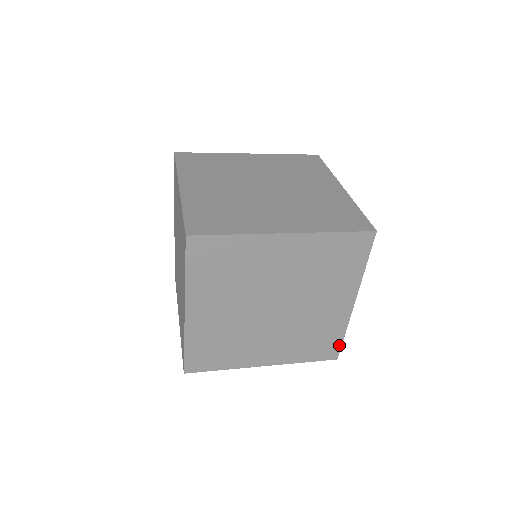
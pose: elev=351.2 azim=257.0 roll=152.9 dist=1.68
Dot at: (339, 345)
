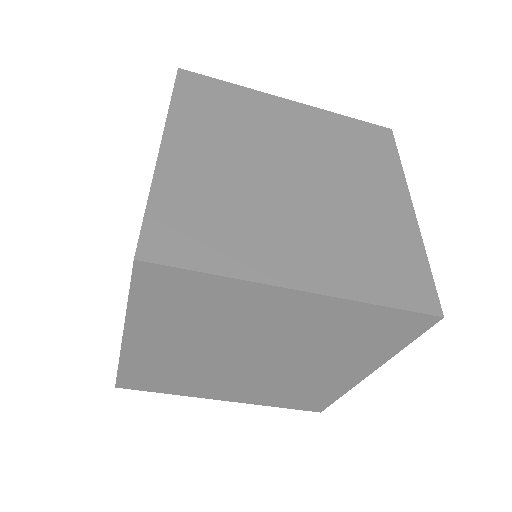
Dot at: (429, 282)
